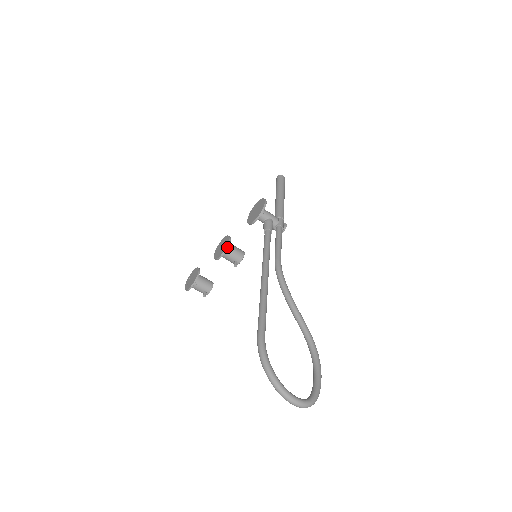
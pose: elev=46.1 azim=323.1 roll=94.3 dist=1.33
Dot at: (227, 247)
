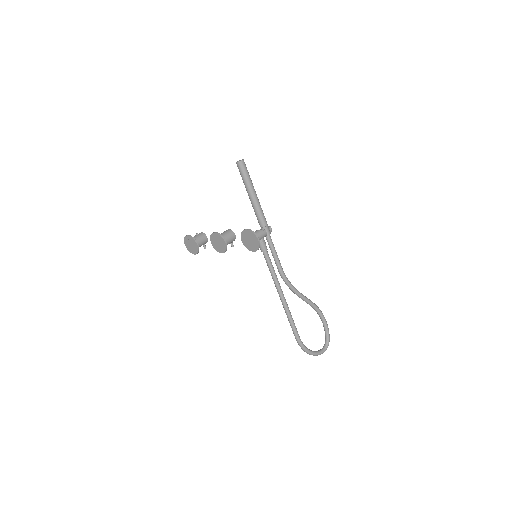
Dot at: occluded
